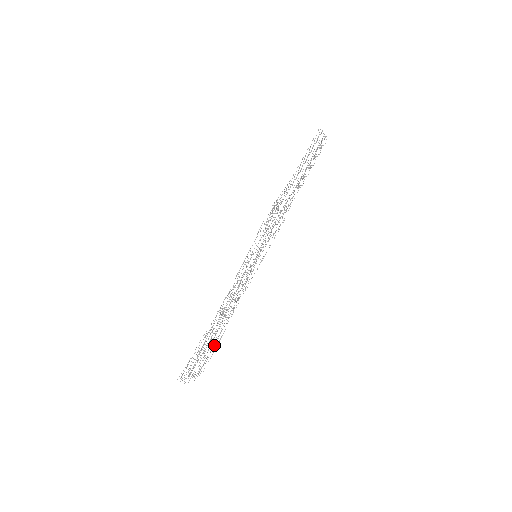
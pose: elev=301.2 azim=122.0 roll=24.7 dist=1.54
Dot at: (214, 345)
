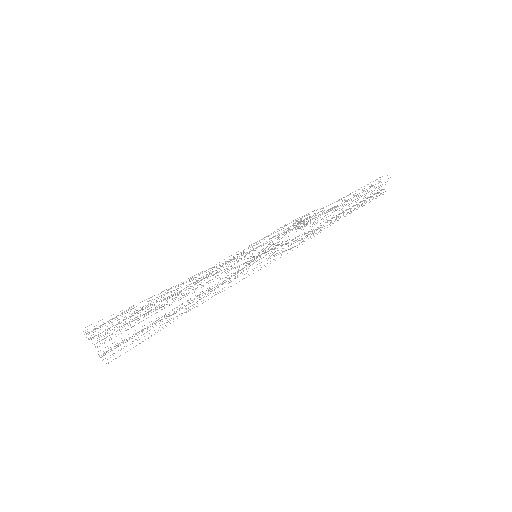
Dot at: (149, 333)
